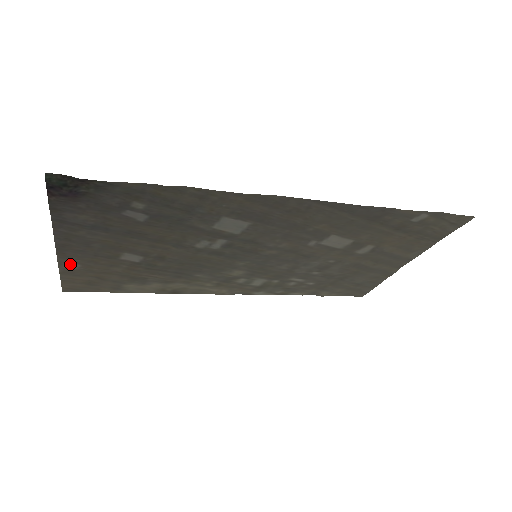
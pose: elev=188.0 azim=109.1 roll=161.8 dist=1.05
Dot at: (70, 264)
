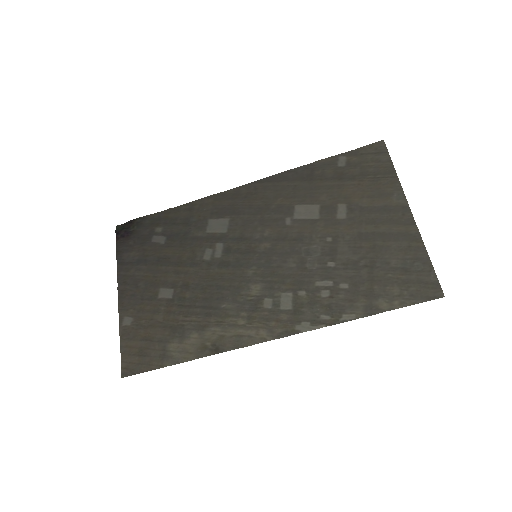
Dot at: (127, 319)
